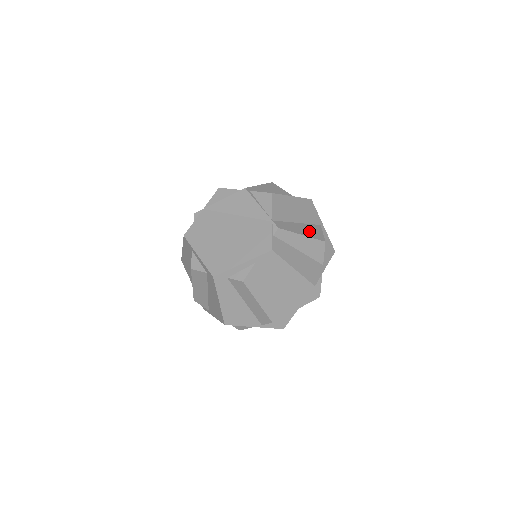
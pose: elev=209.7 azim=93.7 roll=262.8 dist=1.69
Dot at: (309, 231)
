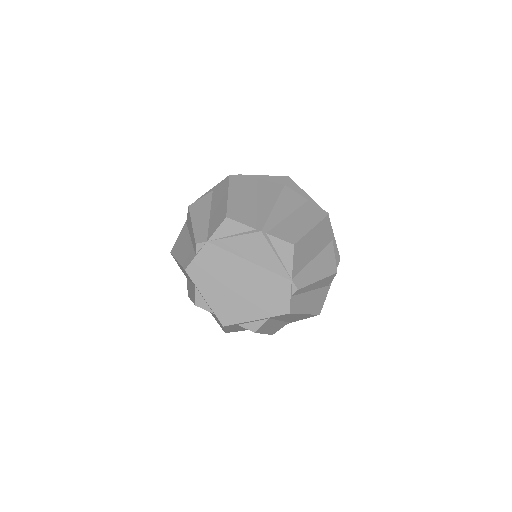
Dot at: (323, 266)
